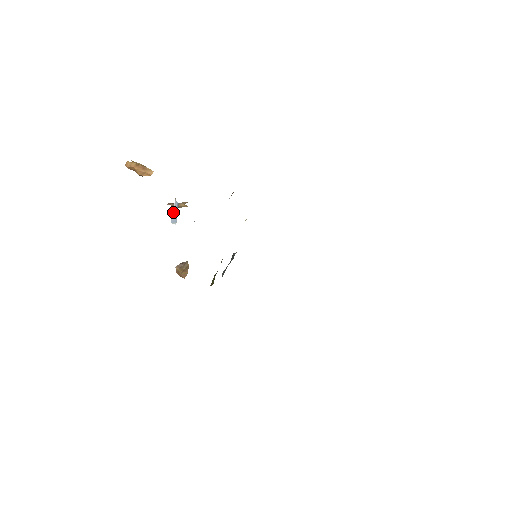
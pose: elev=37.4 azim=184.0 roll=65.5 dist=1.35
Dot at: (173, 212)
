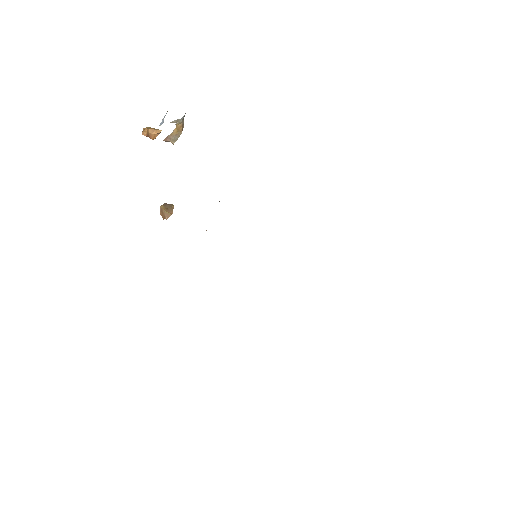
Dot at: (163, 119)
